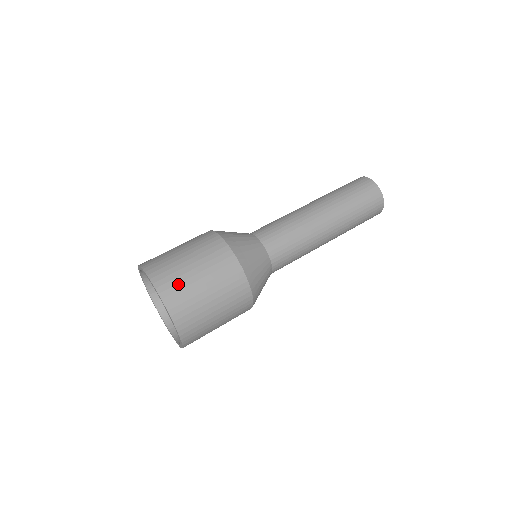
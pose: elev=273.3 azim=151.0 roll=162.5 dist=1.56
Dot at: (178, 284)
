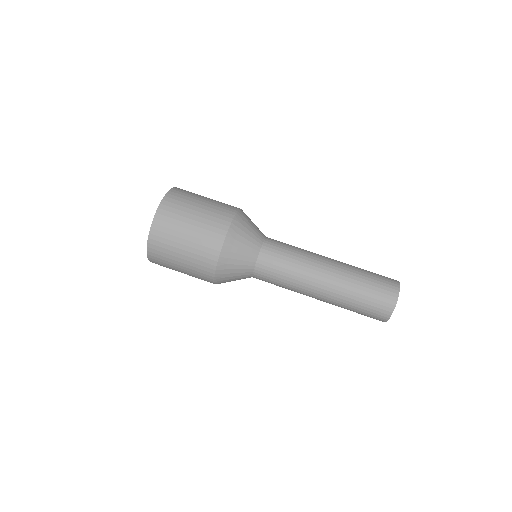
Dot at: (163, 257)
